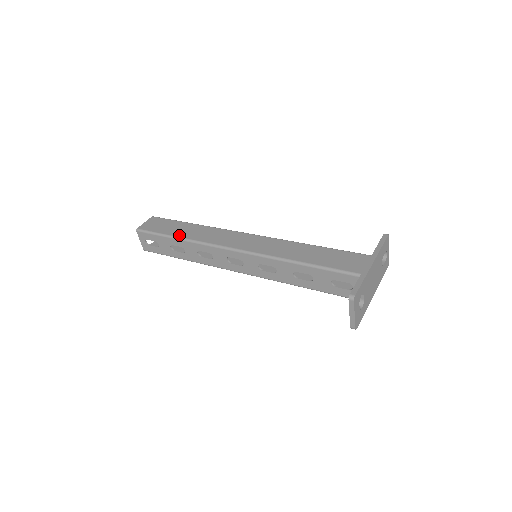
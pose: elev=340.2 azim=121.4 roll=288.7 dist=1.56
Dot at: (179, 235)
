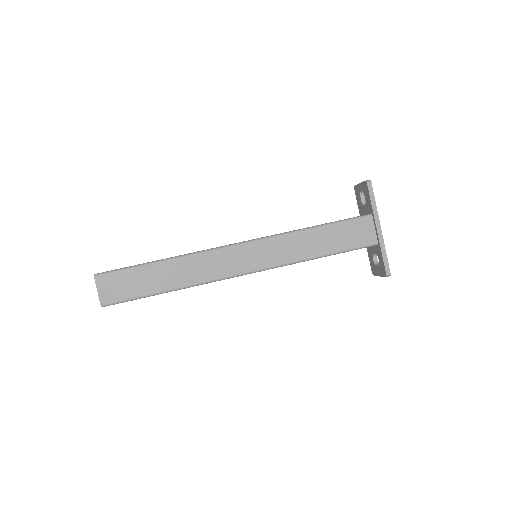
Dot at: (166, 288)
